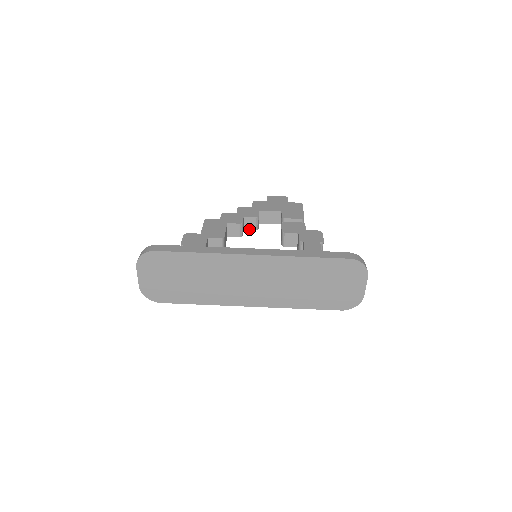
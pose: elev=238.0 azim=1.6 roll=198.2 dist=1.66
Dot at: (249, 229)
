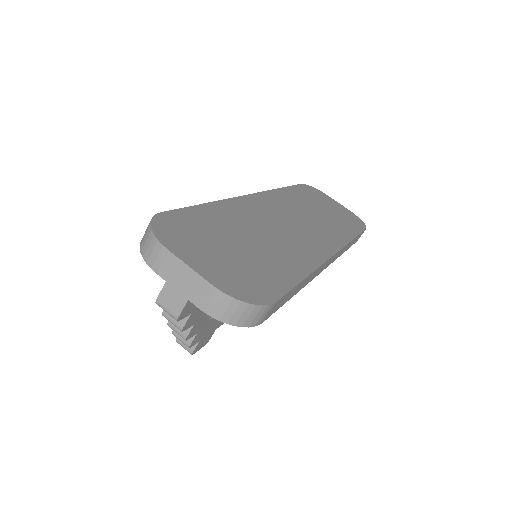
Dot at: occluded
